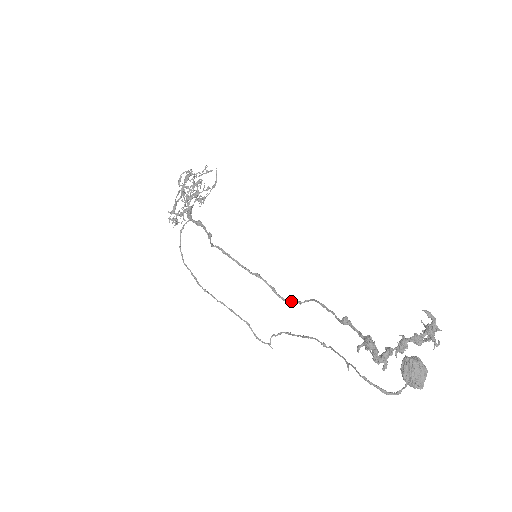
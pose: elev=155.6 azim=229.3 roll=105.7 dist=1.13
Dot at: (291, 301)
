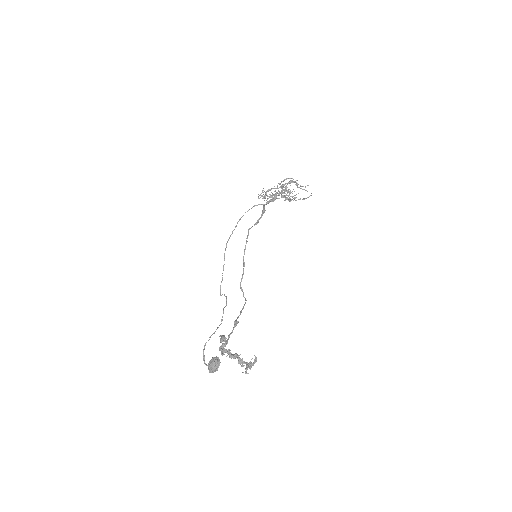
Dot at: (242, 291)
